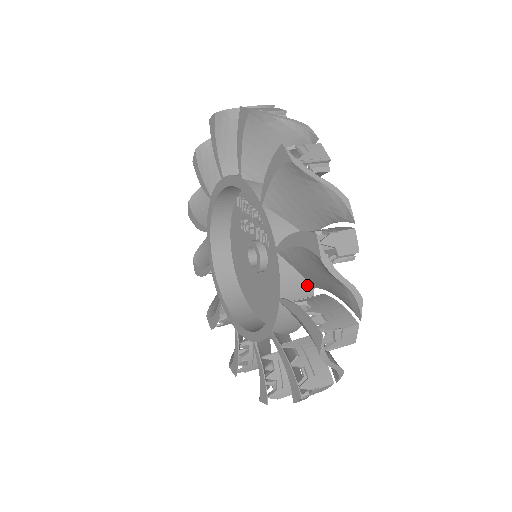
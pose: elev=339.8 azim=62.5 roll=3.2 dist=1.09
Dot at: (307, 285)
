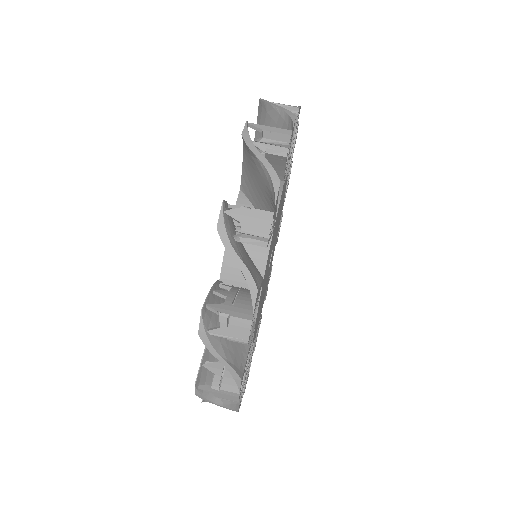
Dot at: occluded
